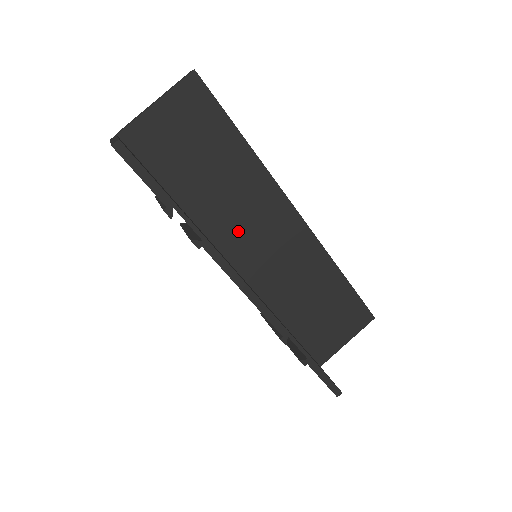
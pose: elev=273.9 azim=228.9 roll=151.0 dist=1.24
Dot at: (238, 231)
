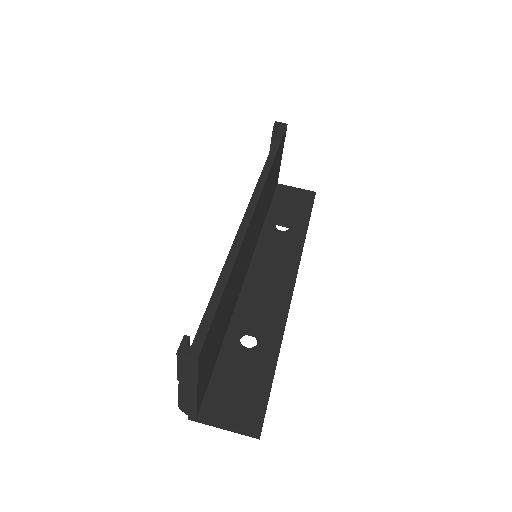
Dot at: (242, 273)
